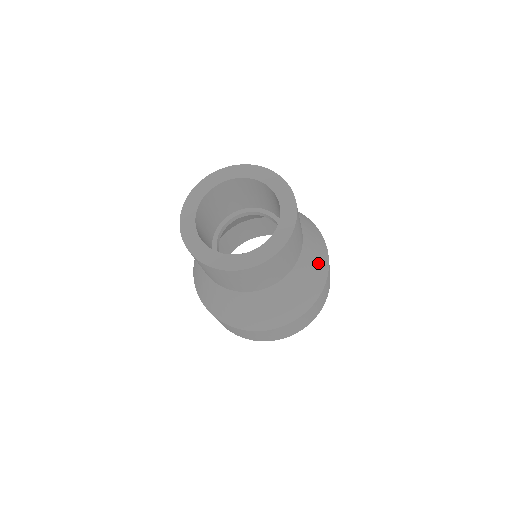
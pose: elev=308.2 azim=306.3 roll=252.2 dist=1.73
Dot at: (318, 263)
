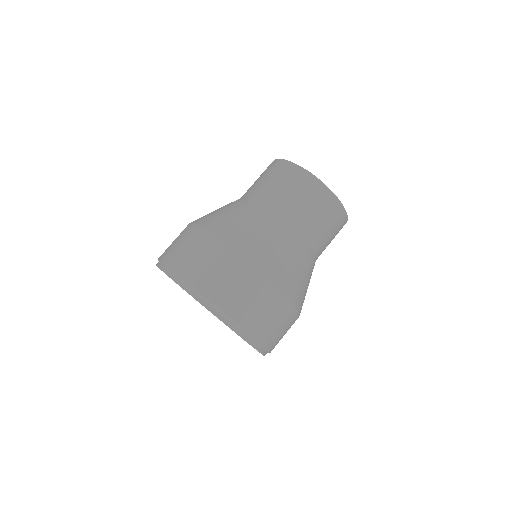
Dot at: (283, 263)
